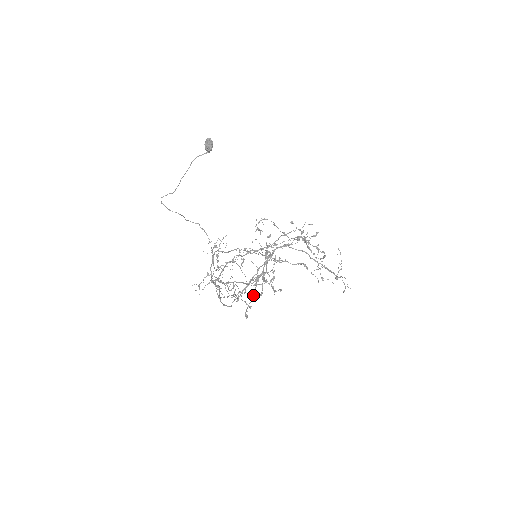
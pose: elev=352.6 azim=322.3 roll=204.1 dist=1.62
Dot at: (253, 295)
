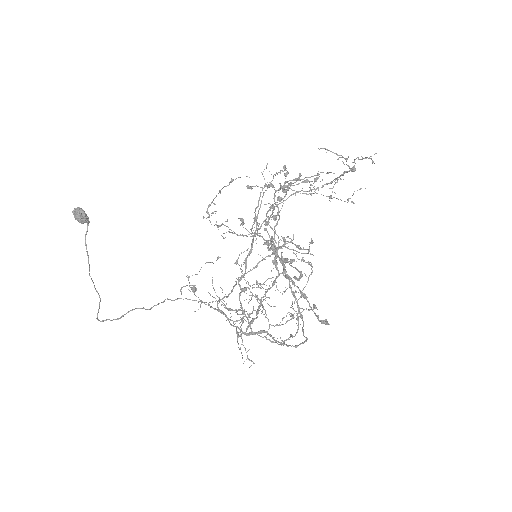
Dot at: (300, 291)
